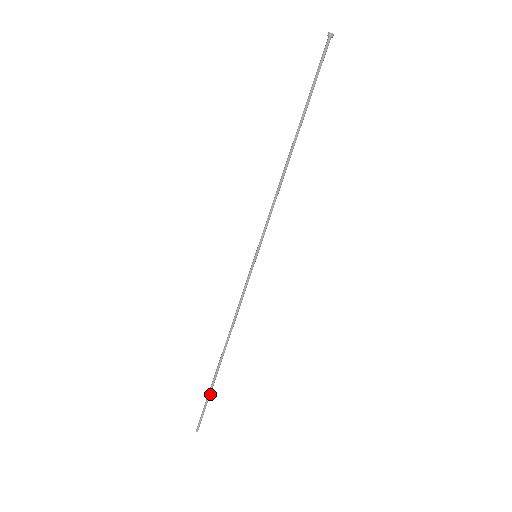
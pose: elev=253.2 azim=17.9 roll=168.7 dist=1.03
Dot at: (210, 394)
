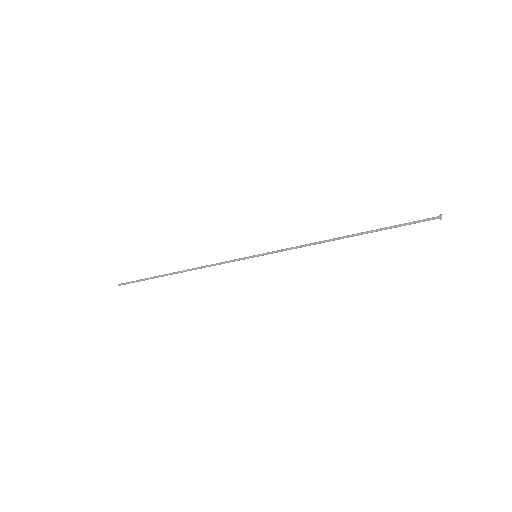
Dot at: (148, 279)
